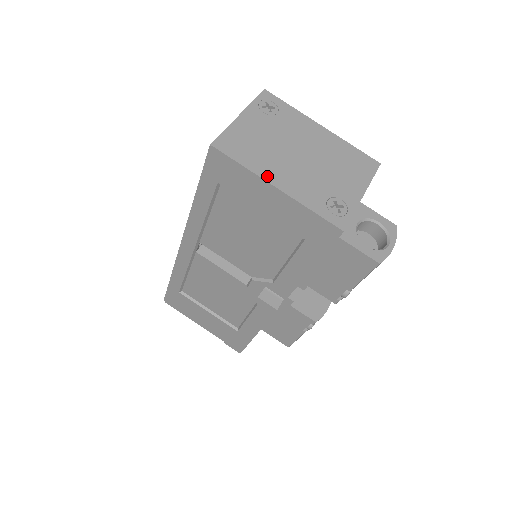
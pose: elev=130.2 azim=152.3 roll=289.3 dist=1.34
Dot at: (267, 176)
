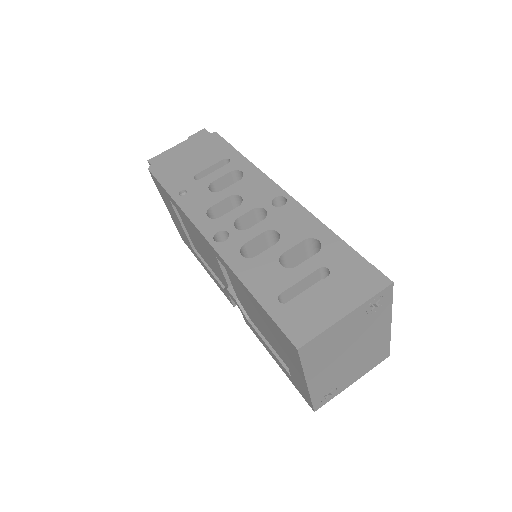
Dot at: (310, 376)
